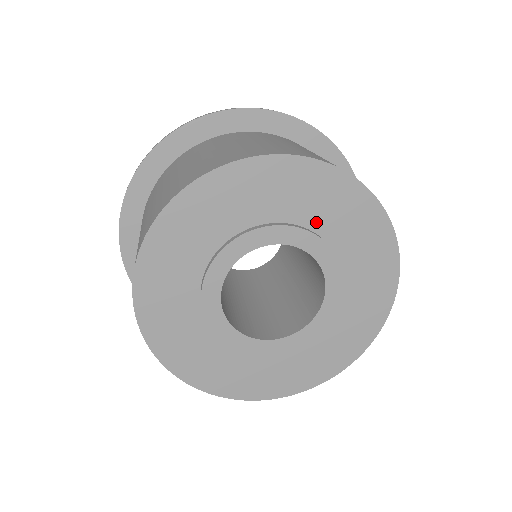
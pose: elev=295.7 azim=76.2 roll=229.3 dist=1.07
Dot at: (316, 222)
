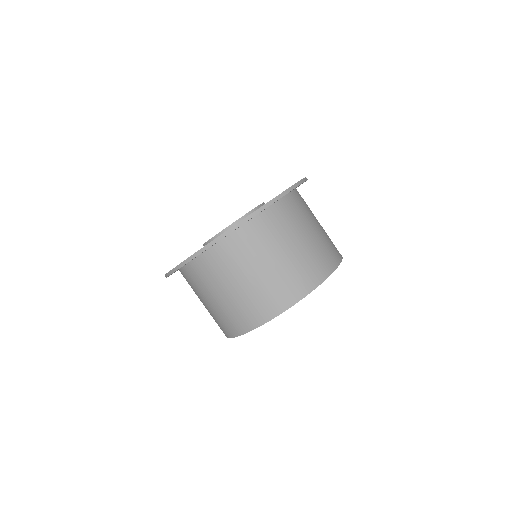
Dot at: occluded
